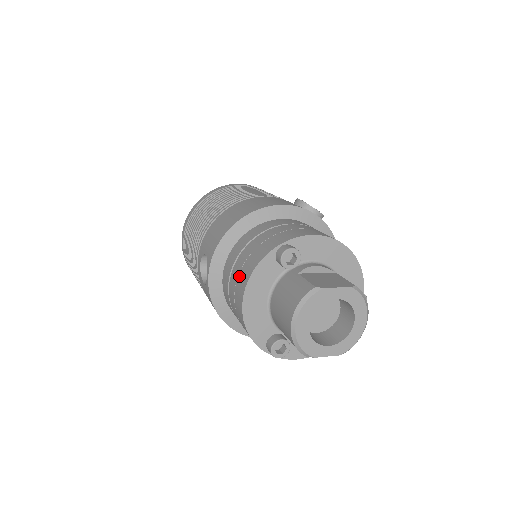
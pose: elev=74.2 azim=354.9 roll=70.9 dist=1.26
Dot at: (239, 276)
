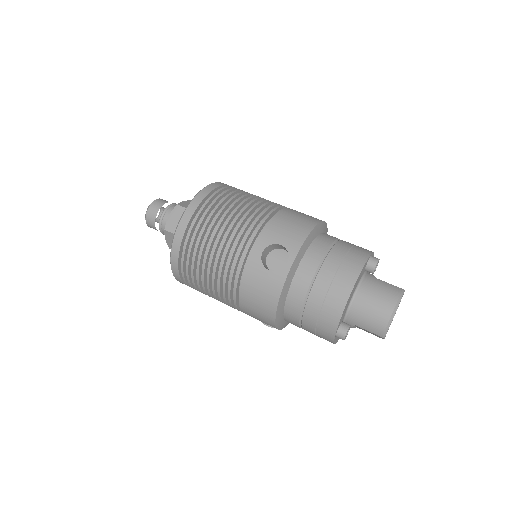
Dot at: (340, 270)
